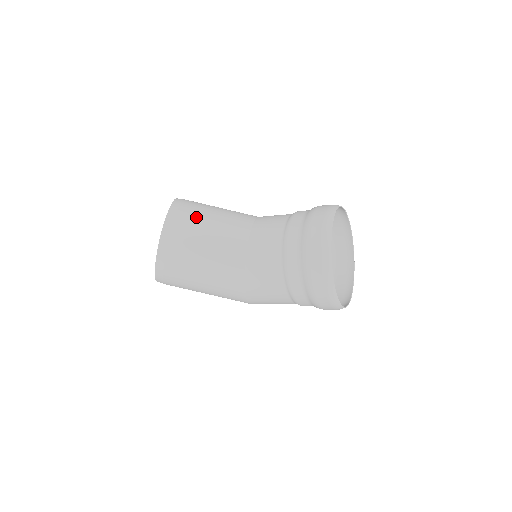
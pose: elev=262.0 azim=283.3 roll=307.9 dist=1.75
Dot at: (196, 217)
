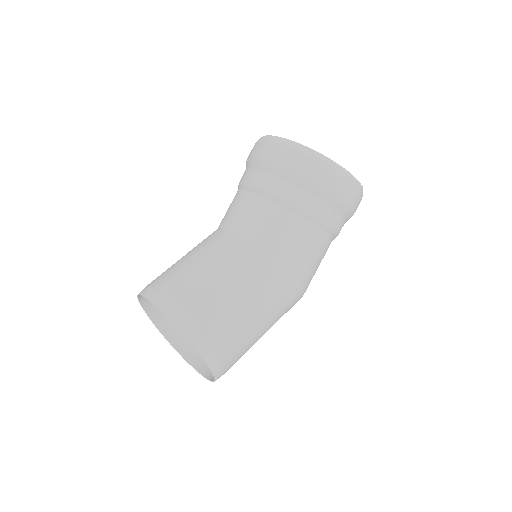
Dot at: (175, 273)
